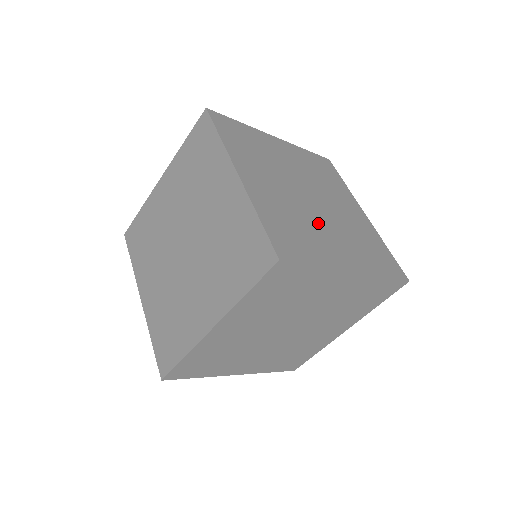
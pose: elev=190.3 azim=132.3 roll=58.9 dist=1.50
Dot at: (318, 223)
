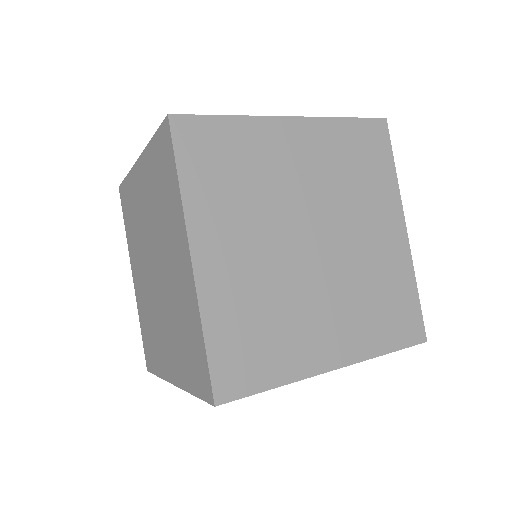
Dot at: (306, 297)
